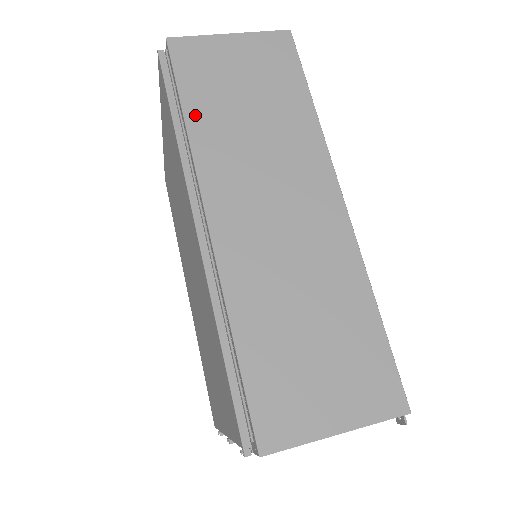
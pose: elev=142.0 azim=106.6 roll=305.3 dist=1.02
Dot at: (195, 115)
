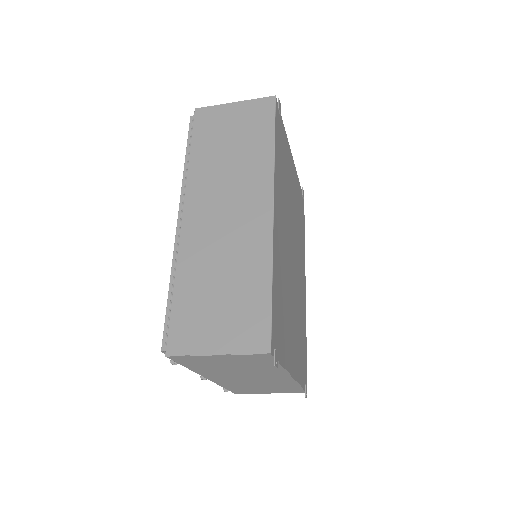
Dot at: (196, 154)
